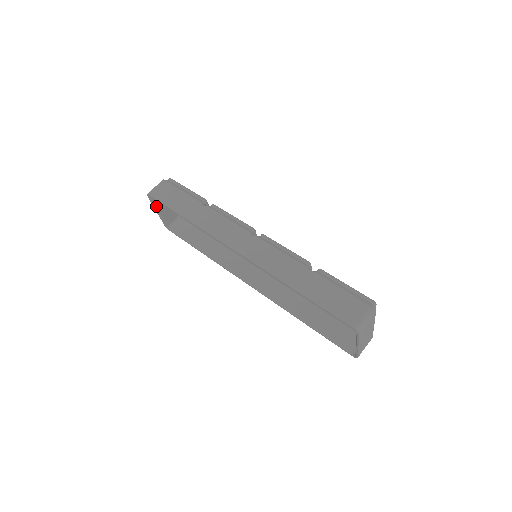
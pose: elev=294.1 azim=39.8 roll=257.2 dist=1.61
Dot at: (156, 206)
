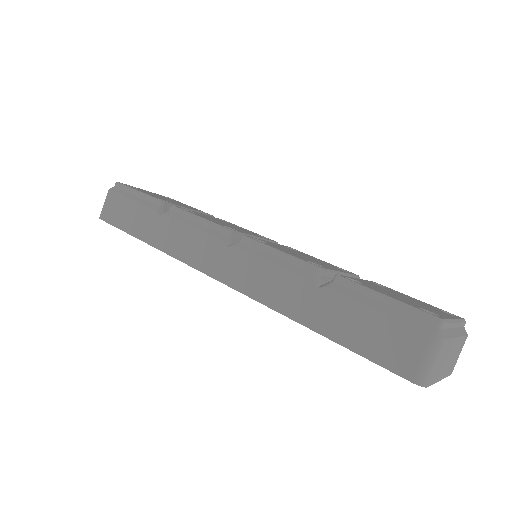
Dot at: occluded
